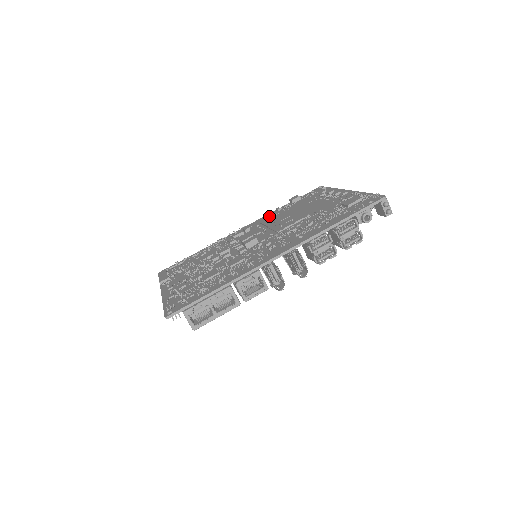
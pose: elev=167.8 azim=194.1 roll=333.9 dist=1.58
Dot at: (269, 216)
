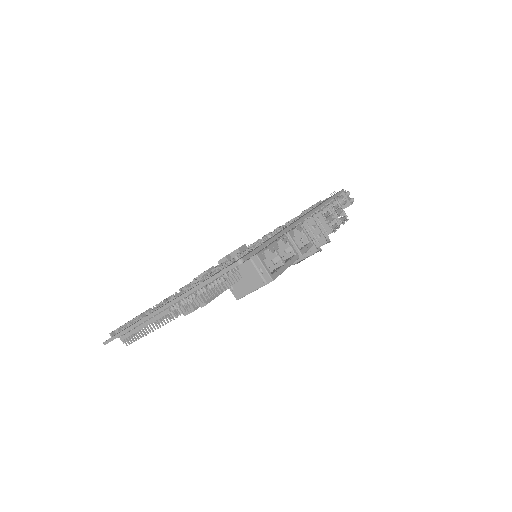
Dot at: occluded
